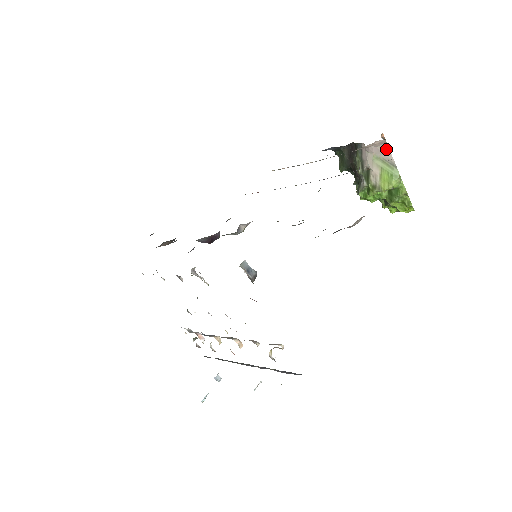
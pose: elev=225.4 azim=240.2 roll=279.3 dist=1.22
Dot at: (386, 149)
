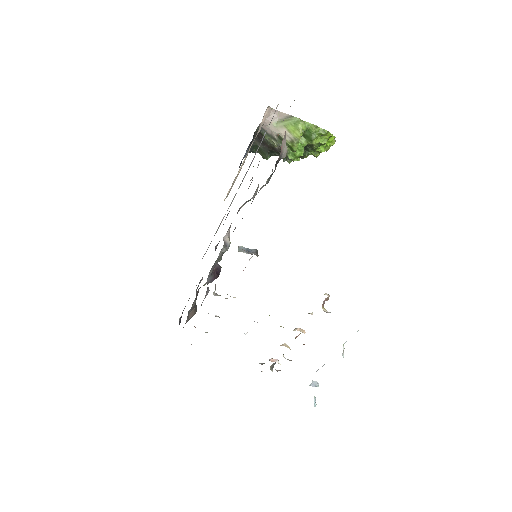
Dot at: (276, 113)
